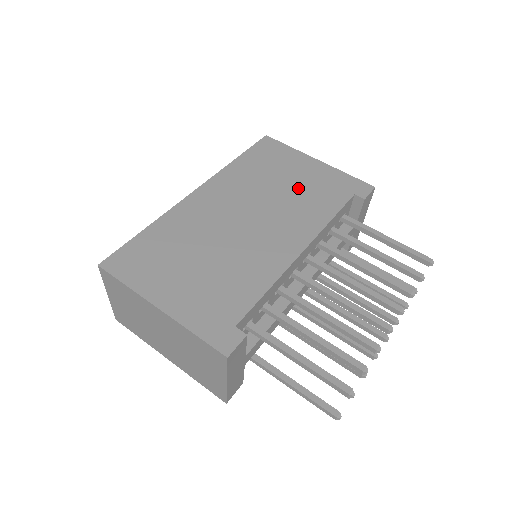
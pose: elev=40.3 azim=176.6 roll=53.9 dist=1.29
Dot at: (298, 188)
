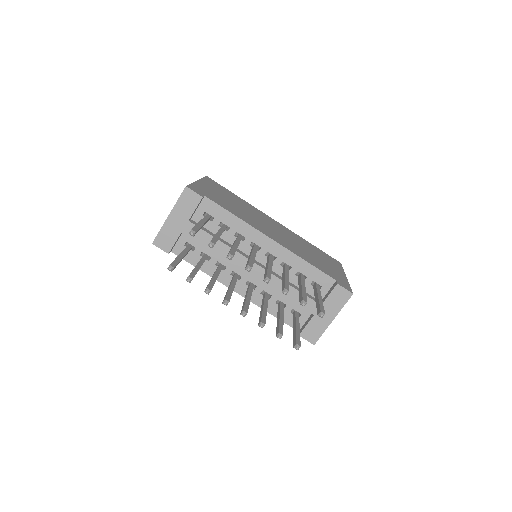
Dot at: (315, 258)
